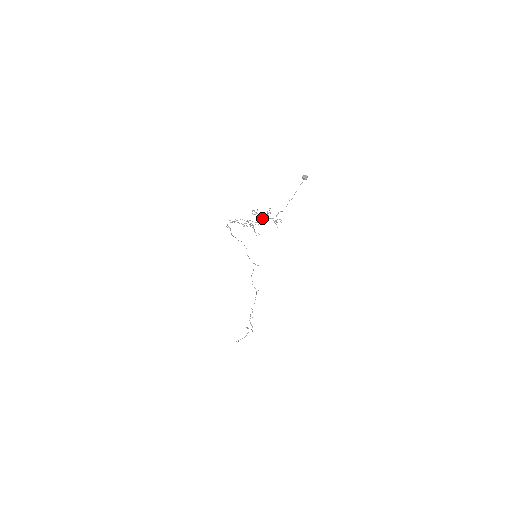
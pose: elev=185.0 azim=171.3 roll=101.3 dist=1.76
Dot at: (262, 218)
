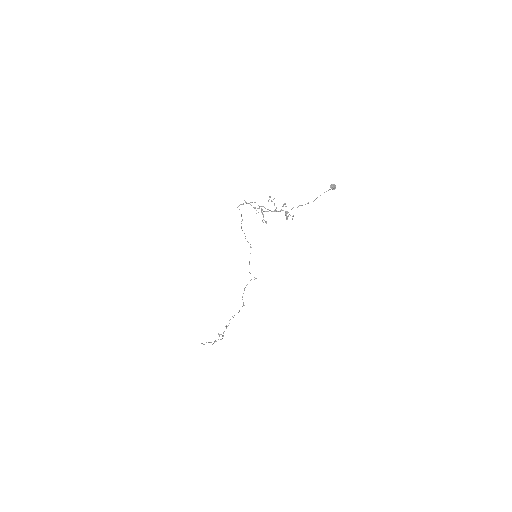
Dot at: (276, 207)
